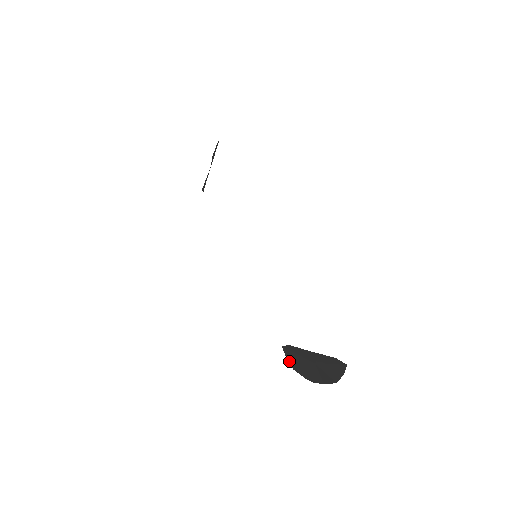
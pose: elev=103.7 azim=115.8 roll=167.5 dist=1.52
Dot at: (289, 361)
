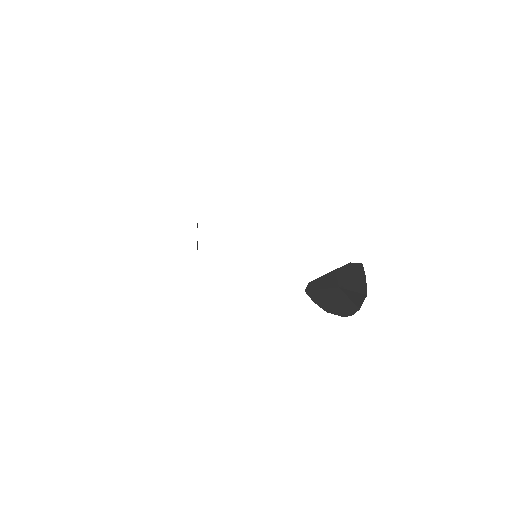
Dot at: (318, 305)
